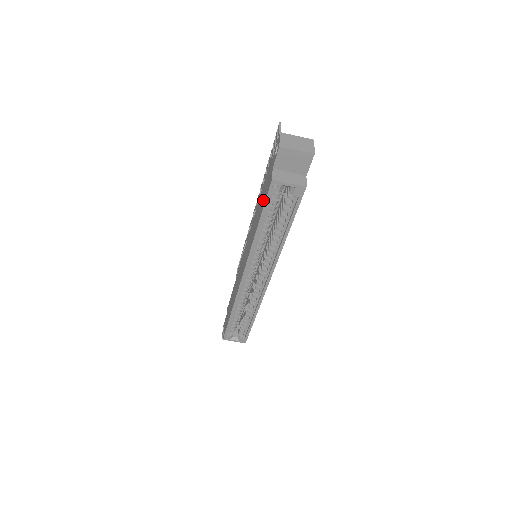
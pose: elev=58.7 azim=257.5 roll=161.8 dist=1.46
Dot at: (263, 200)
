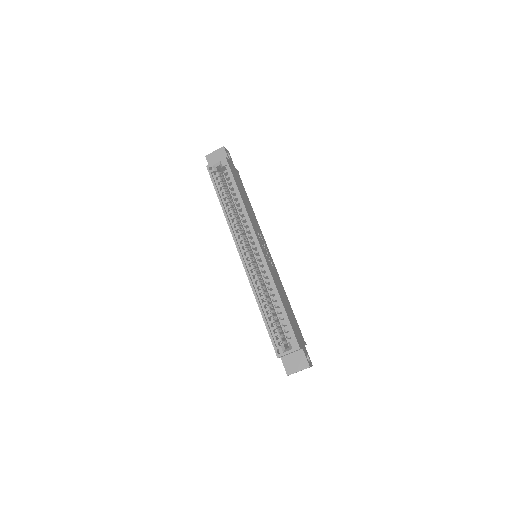
Dot at: occluded
